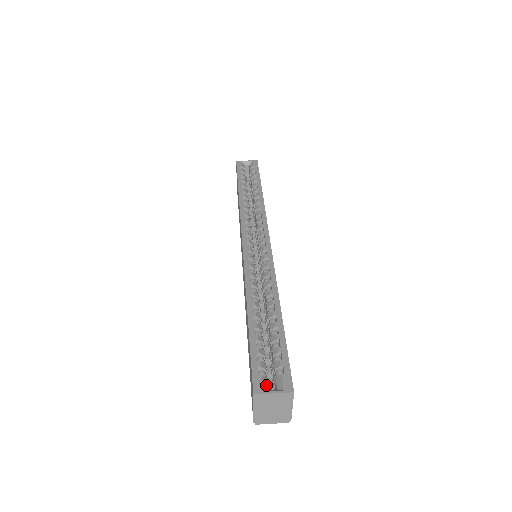
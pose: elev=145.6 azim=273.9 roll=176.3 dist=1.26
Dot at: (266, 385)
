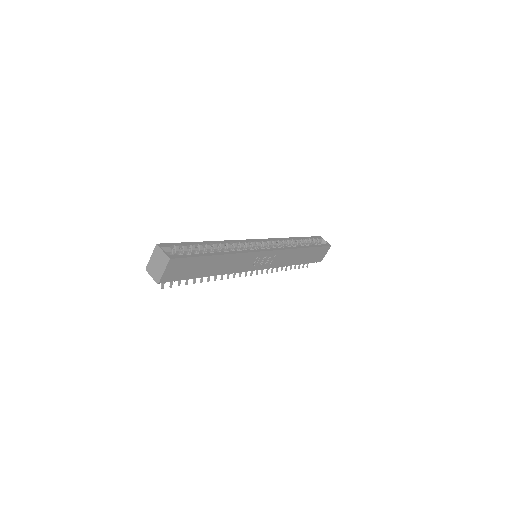
Dot at: (166, 250)
